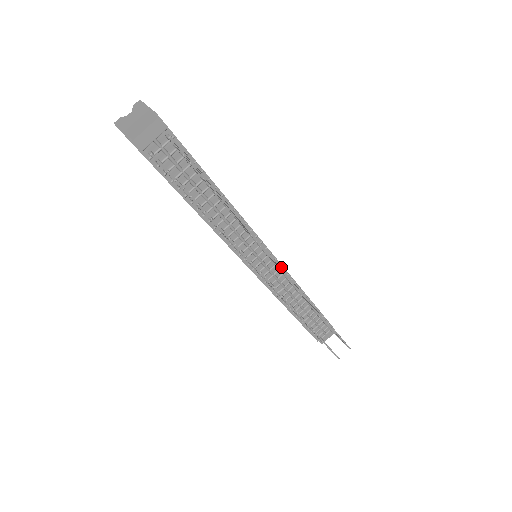
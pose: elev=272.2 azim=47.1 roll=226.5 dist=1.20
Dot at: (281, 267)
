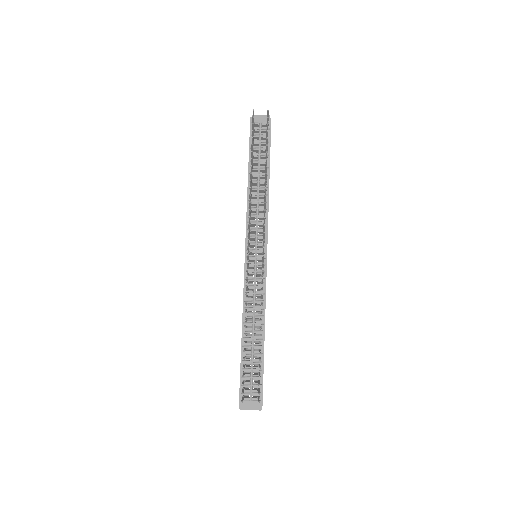
Dot at: (264, 232)
